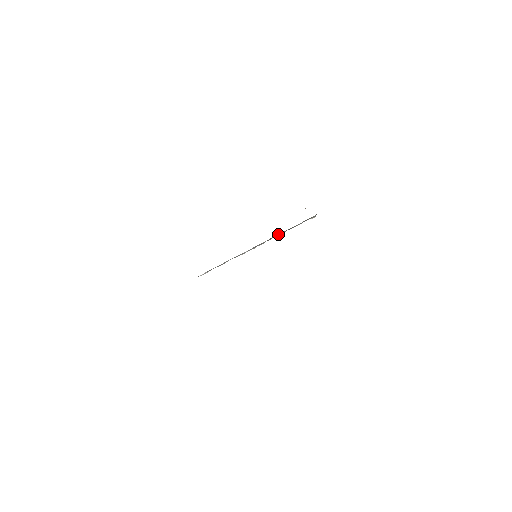
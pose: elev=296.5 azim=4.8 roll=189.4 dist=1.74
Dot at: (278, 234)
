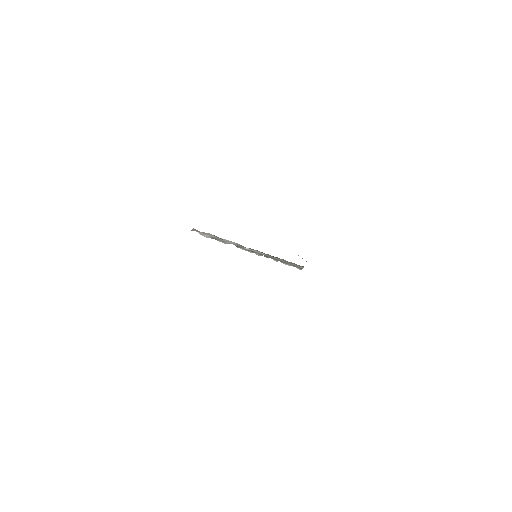
Dot at: (274, 257)
